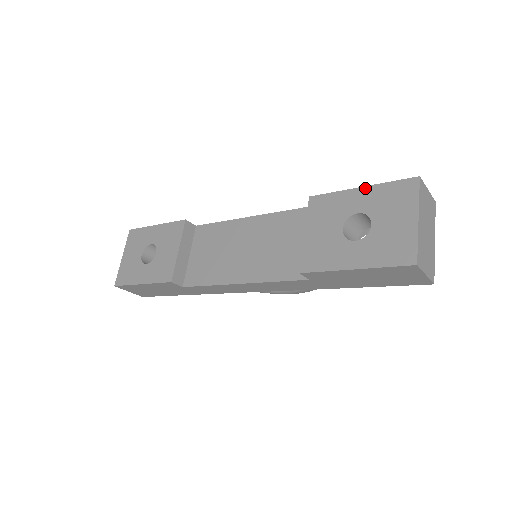
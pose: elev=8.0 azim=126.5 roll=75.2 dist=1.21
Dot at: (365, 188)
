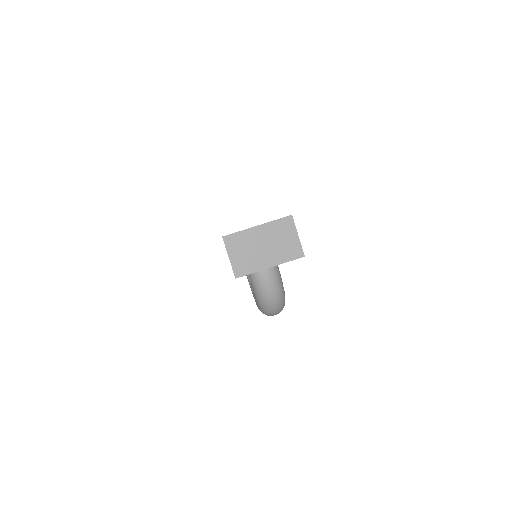
Dot at: occluded
